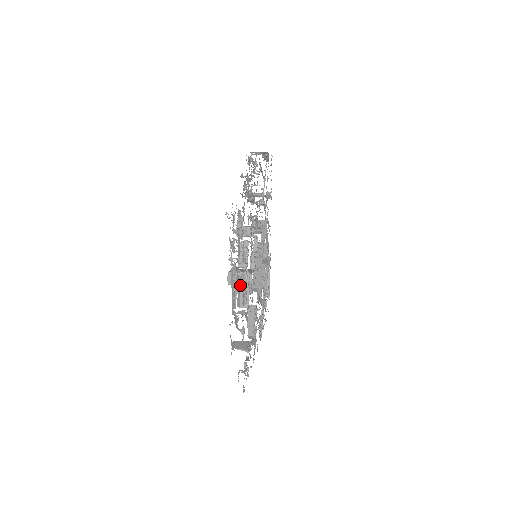
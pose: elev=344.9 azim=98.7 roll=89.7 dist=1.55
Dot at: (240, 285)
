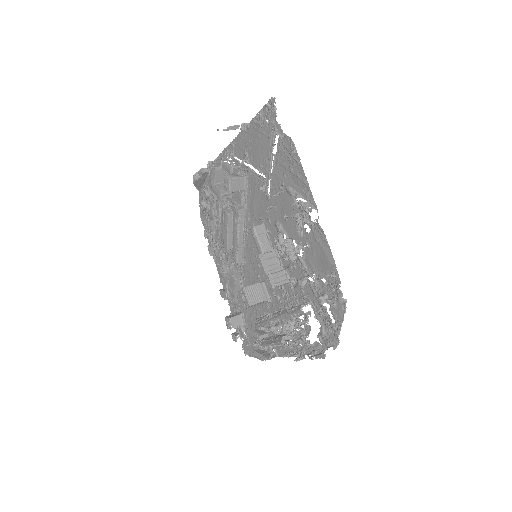
Dot at: occluded
